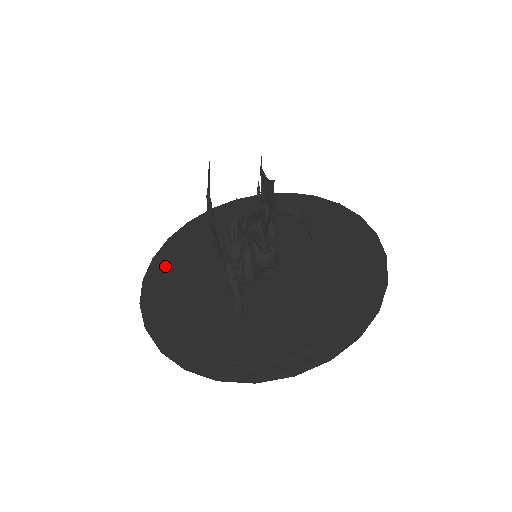
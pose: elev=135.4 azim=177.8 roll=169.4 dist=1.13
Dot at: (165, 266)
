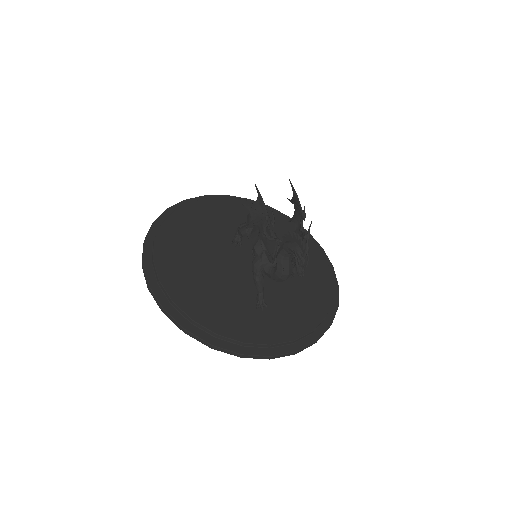
Dot at: (167, 270)
